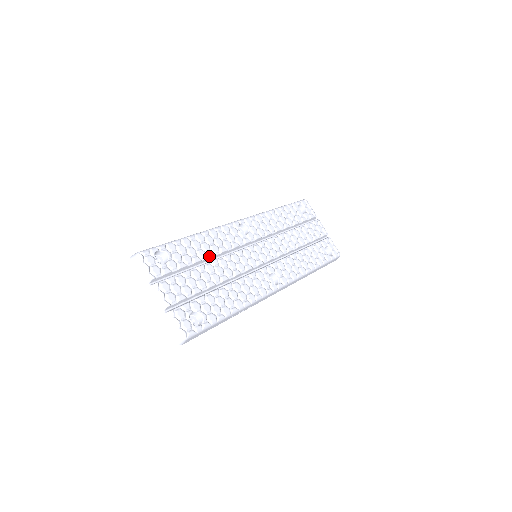
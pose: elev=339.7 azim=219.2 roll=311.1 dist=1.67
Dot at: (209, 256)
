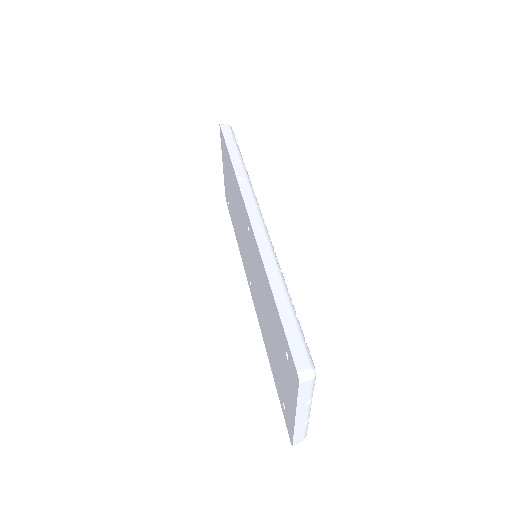
Dot at: occluded
